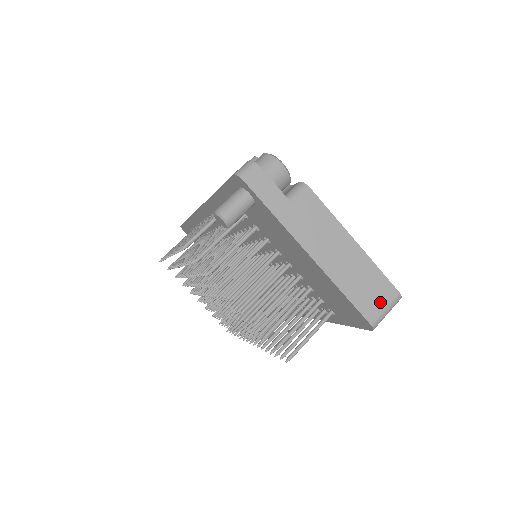
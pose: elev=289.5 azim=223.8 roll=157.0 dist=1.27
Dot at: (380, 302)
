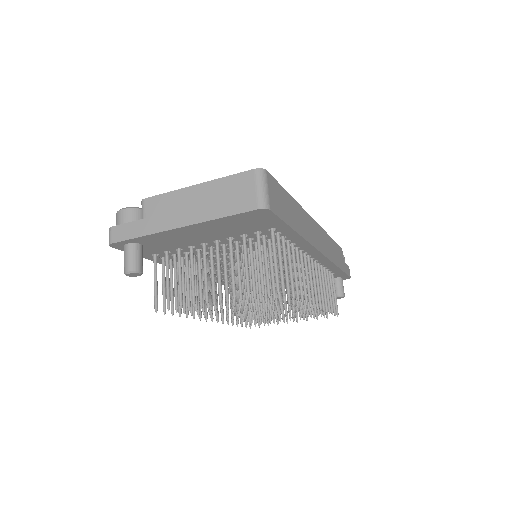
Dot at: (248, 191)
